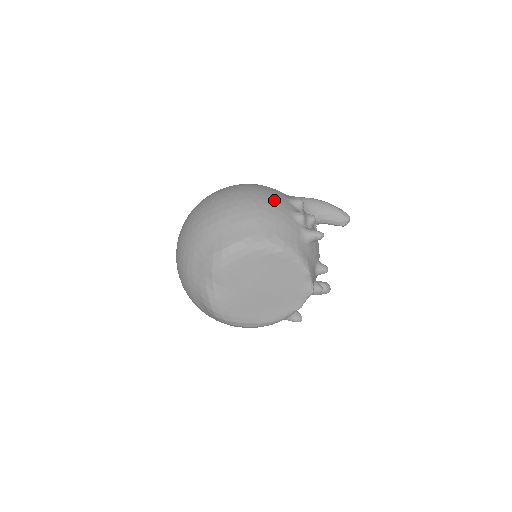
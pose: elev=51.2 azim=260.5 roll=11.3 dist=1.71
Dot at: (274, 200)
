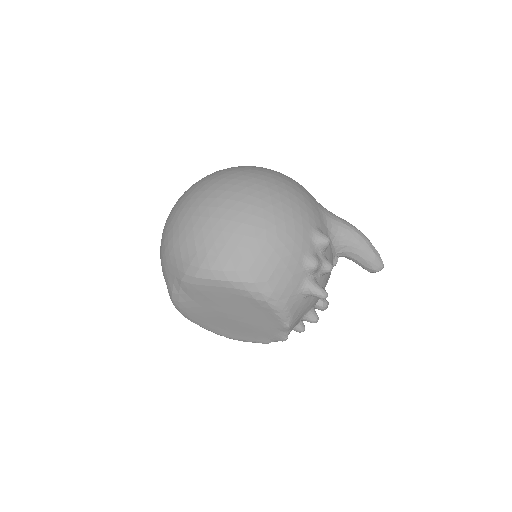
Dot at: (292, 232)
